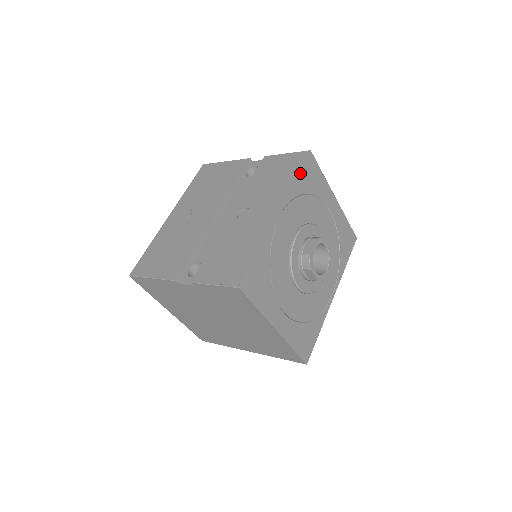
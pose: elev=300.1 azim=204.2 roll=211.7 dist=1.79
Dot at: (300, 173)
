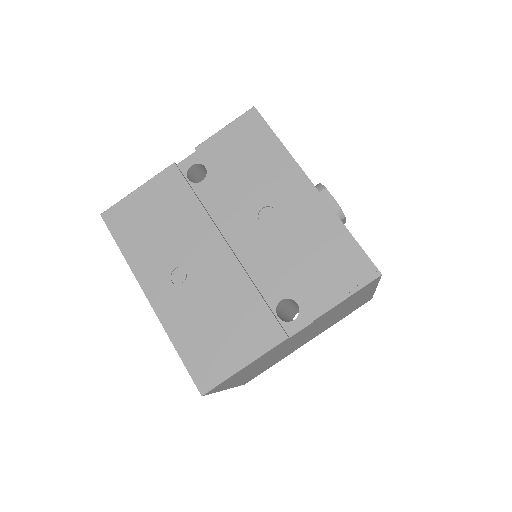
Dot at: (275, 135)
